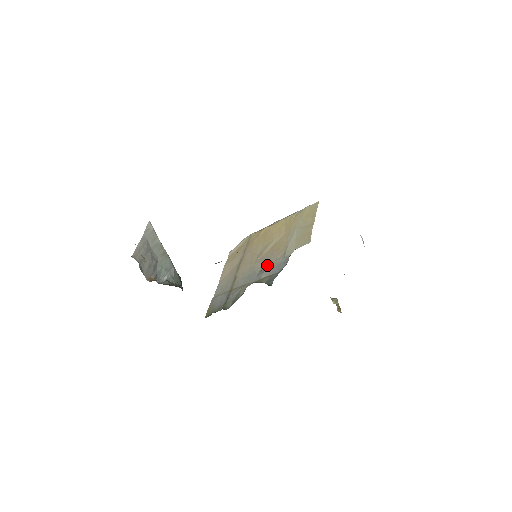
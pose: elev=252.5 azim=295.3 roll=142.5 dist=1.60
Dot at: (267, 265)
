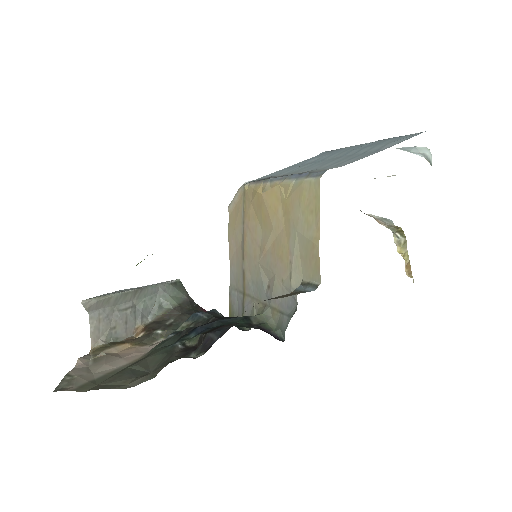
Dot at: (273, 285)
